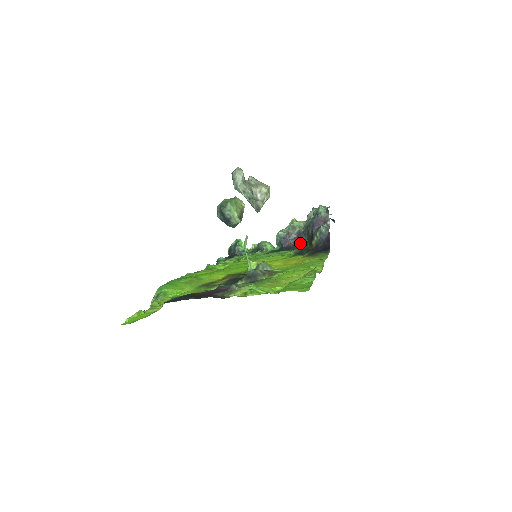
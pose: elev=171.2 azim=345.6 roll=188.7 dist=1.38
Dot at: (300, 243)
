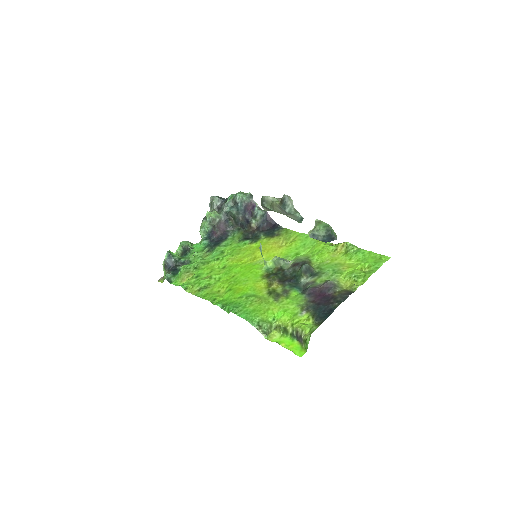
Dot at: (225, 230)
